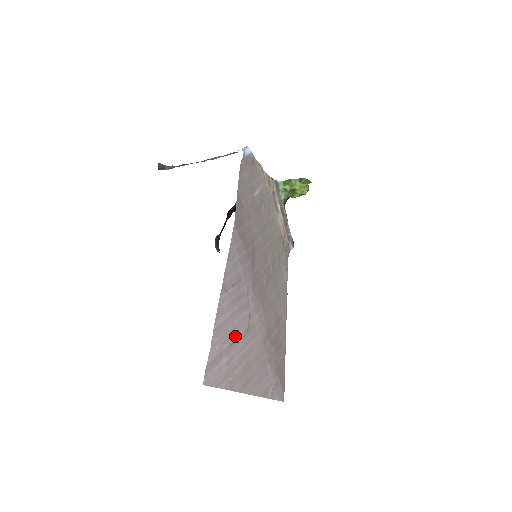
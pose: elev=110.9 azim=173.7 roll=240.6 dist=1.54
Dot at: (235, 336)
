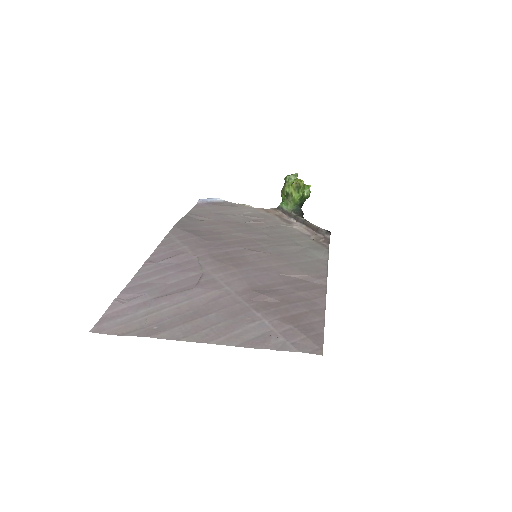
Dot at: (168, 291)
